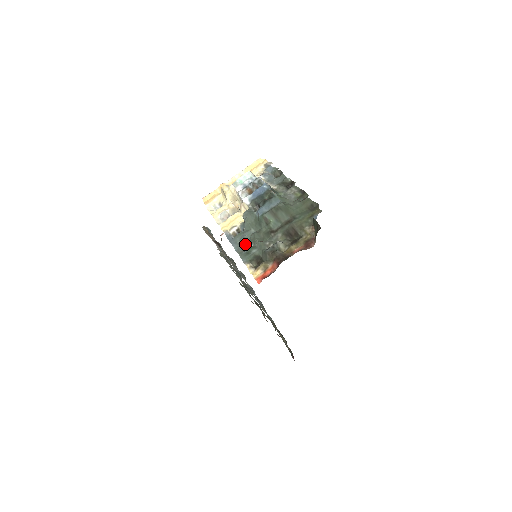
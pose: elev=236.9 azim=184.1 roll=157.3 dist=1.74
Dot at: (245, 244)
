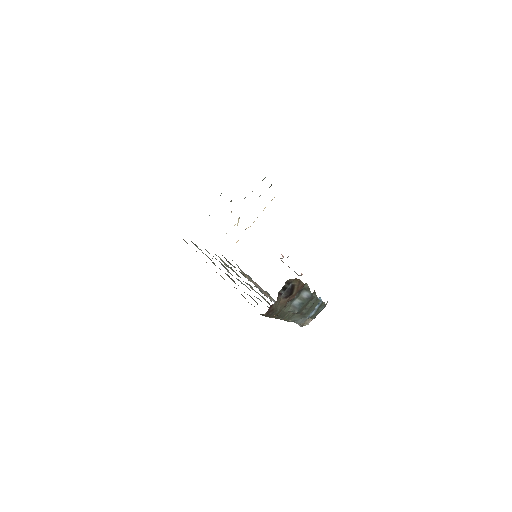
Dot at: occluded
